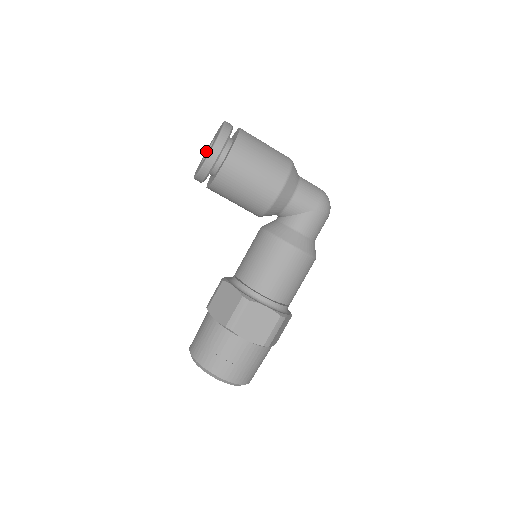
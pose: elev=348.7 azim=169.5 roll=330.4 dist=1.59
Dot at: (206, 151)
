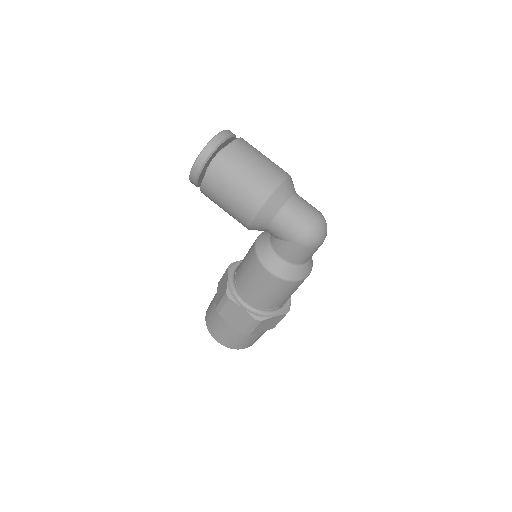
Dot at: occluded
